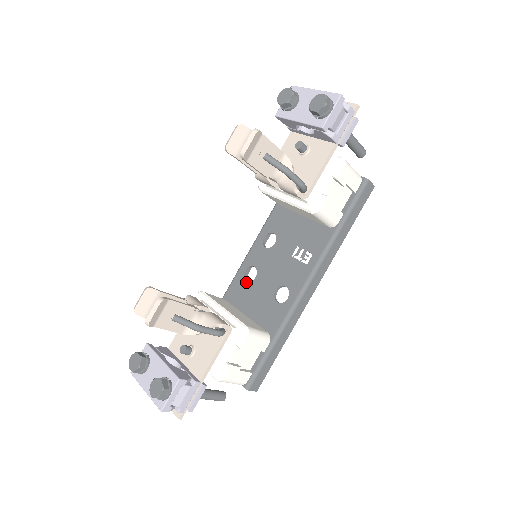
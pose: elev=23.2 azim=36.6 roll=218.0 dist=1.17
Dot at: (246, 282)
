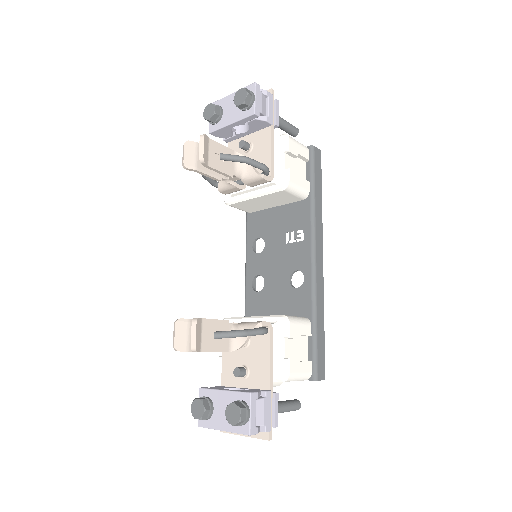
Dot at: (258, 292)
